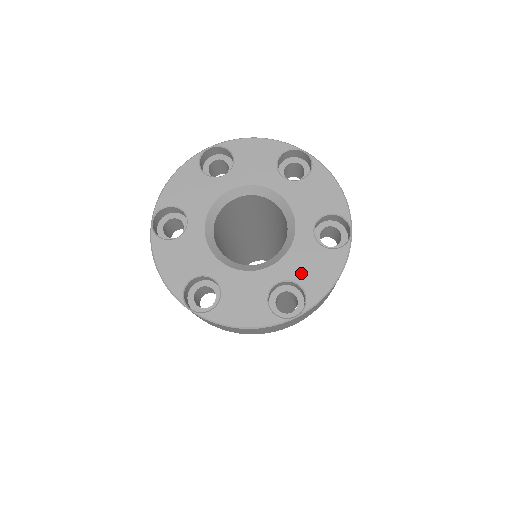
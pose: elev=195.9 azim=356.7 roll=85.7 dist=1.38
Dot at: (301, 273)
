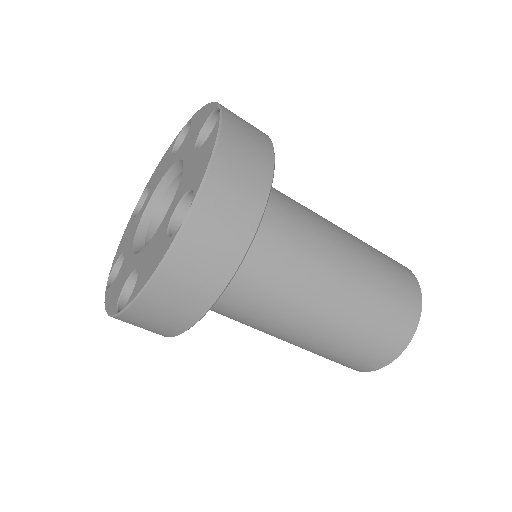
Dot at: (145, 263)
